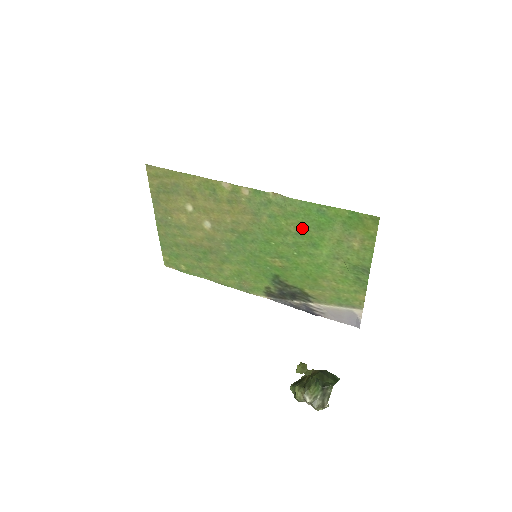
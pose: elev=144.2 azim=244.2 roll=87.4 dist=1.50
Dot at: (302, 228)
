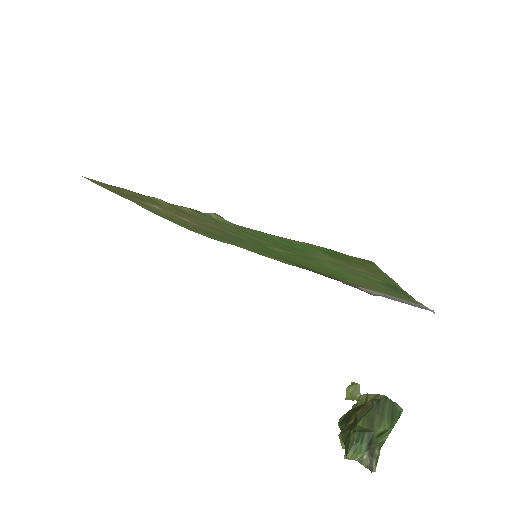
Dot at: (280, 246)
